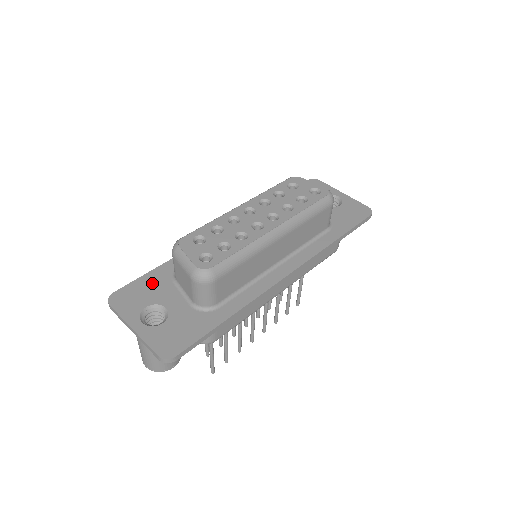
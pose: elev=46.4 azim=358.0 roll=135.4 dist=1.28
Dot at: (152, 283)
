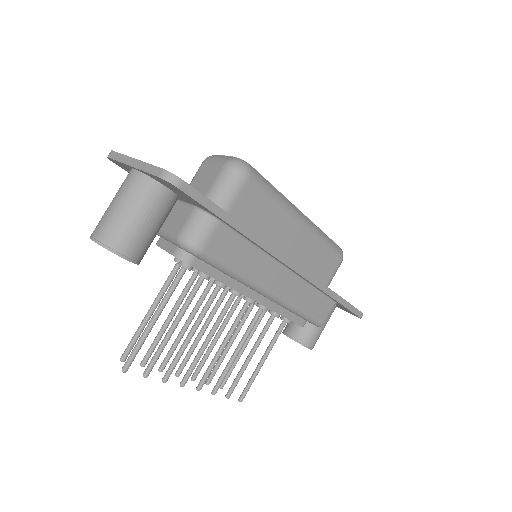
Dot at: occluded
